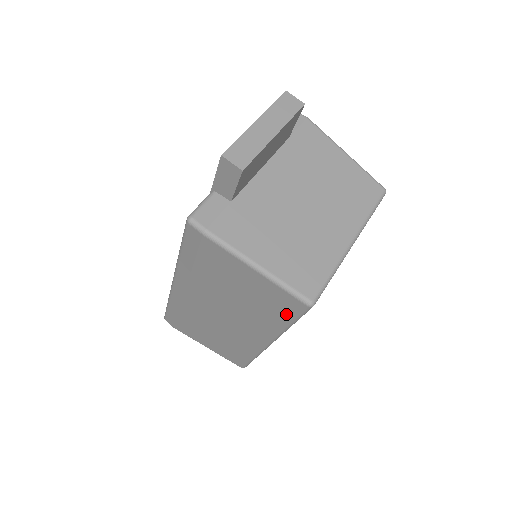
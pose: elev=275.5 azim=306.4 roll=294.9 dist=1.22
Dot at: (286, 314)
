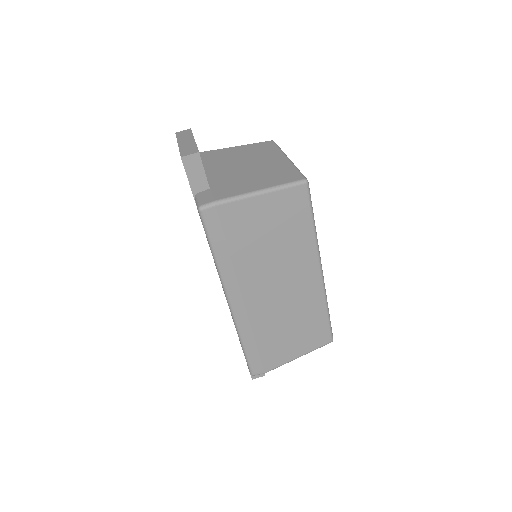
Dot at: (304, 213)
